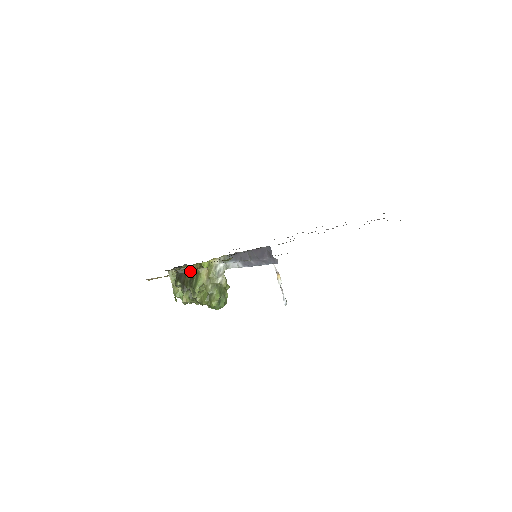
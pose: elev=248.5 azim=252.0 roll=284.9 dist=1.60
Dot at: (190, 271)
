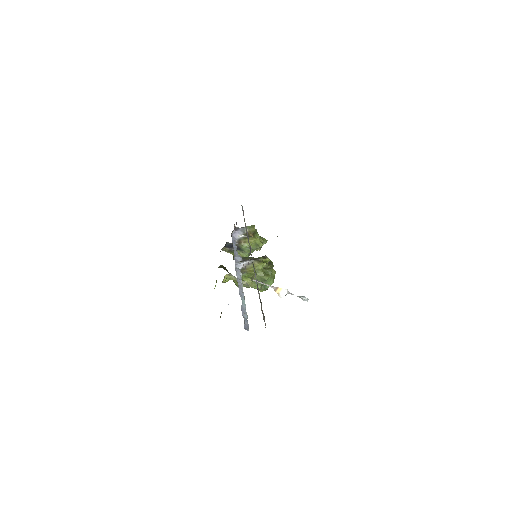
Dot at: occluded
